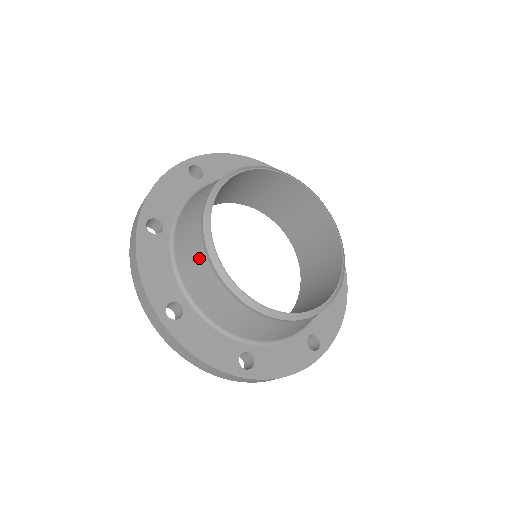
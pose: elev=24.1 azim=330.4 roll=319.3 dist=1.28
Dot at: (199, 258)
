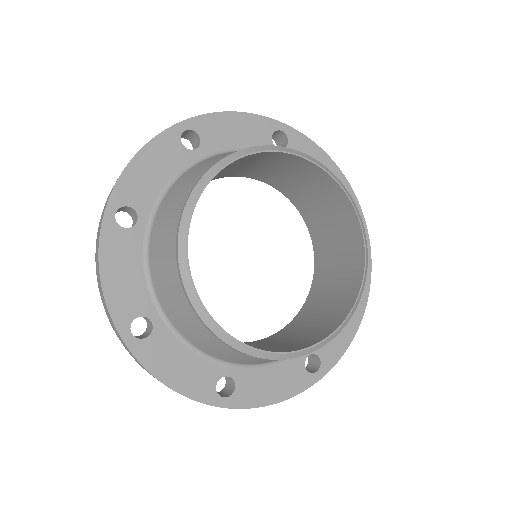
Dot at: (187, 188)
